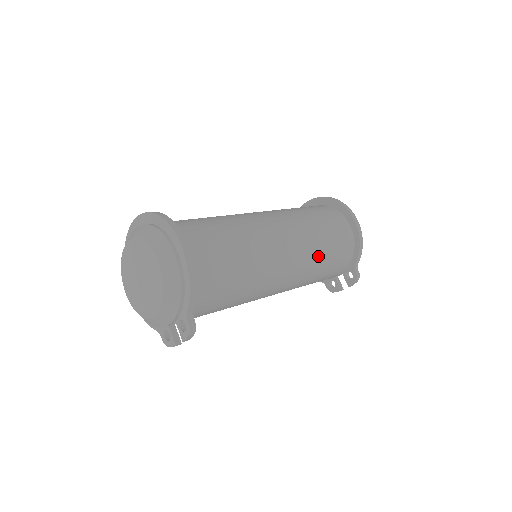
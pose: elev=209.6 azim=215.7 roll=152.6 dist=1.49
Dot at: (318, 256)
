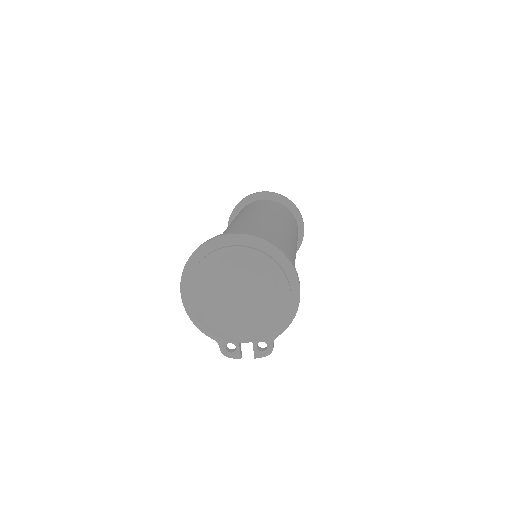
Dot at: occluded
